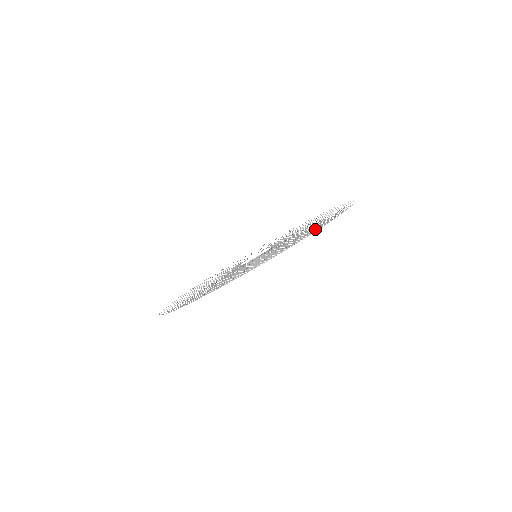
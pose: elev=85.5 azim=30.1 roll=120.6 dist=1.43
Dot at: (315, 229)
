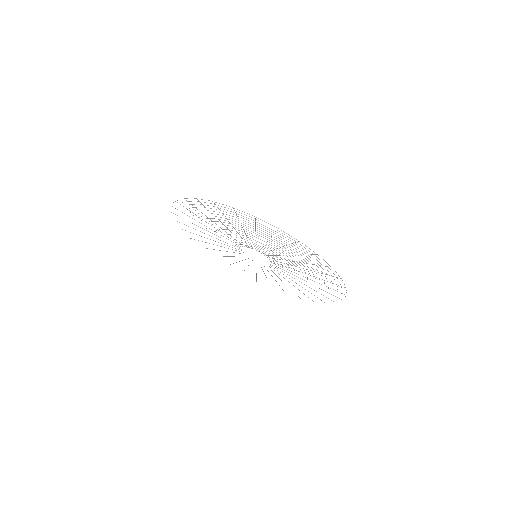
Dot at: occluded
